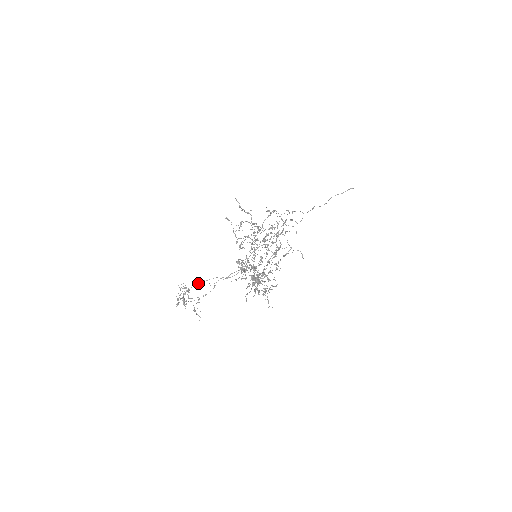
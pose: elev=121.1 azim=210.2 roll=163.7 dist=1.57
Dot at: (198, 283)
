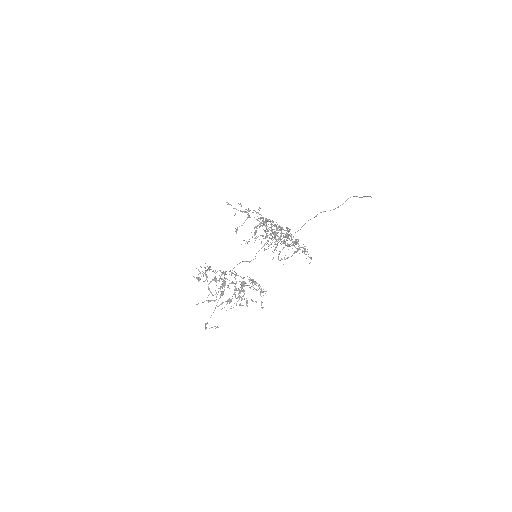
Dot at: (209, 269)
